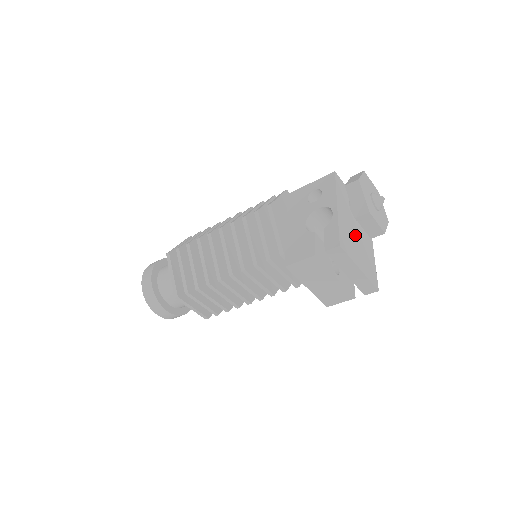
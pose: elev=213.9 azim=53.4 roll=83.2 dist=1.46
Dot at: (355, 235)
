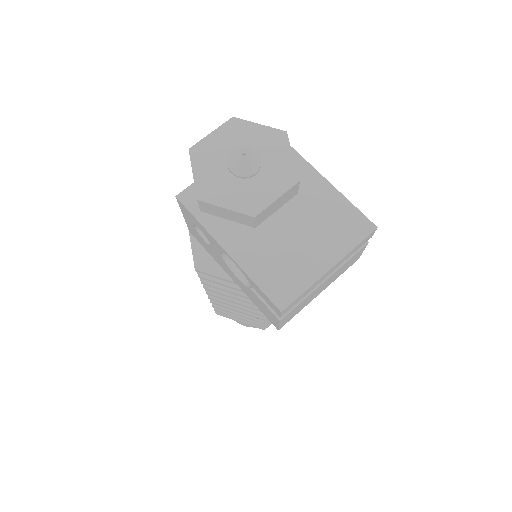
Dot at: (280, 227)
